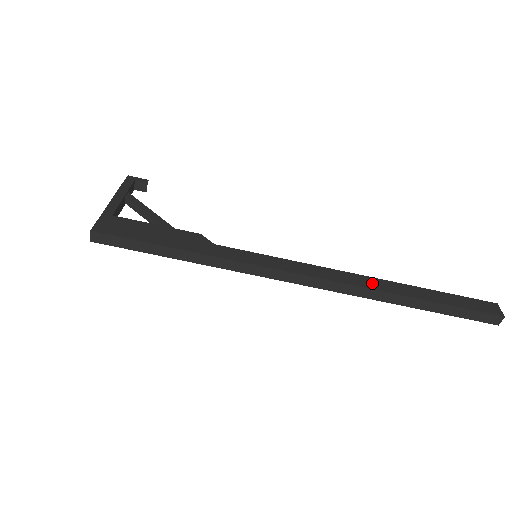
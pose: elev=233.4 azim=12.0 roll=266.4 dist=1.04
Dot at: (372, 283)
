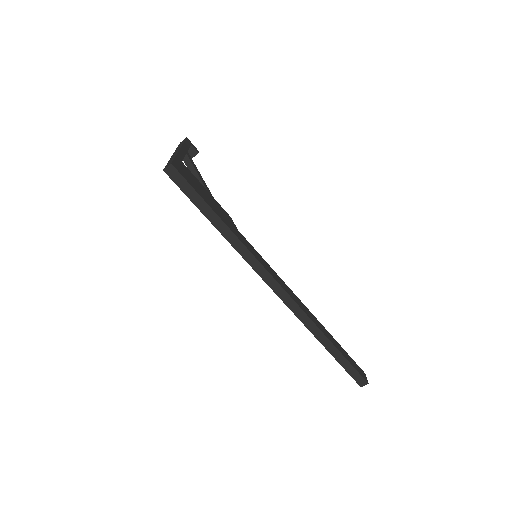
Dot at: (314, 319)
